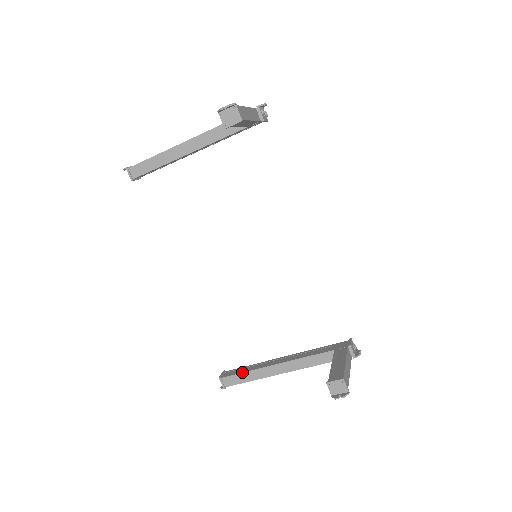
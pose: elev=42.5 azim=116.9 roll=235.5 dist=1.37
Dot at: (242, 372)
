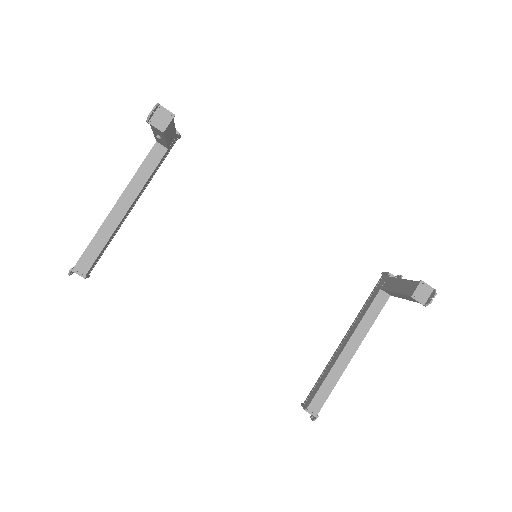
Dot at: (321, 384)
